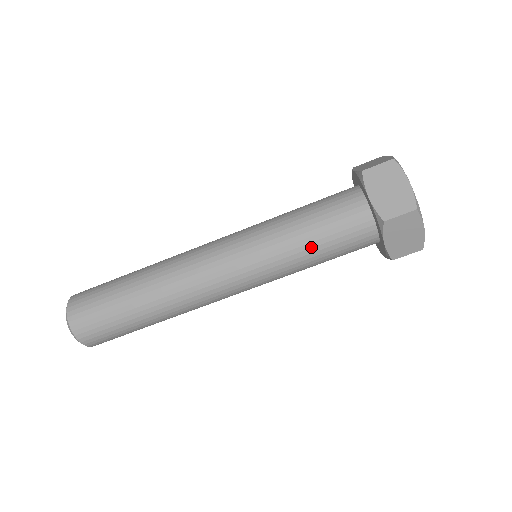
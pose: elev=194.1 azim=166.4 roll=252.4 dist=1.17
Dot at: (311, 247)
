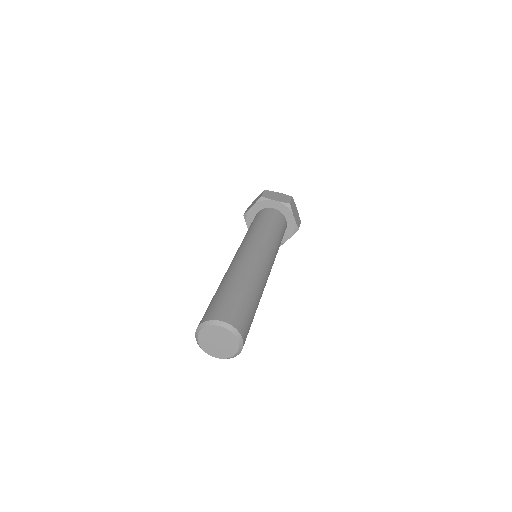
Dot at: (276, 230)
